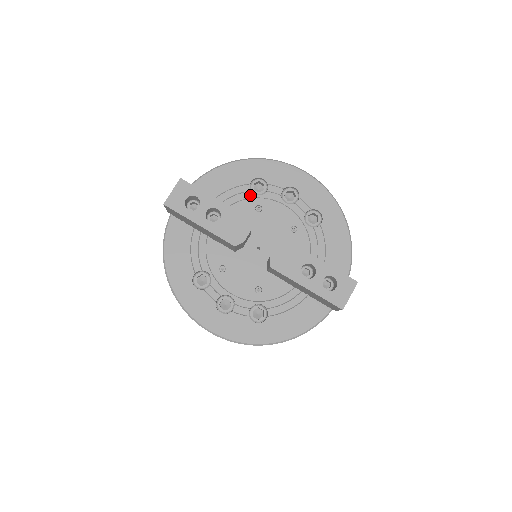
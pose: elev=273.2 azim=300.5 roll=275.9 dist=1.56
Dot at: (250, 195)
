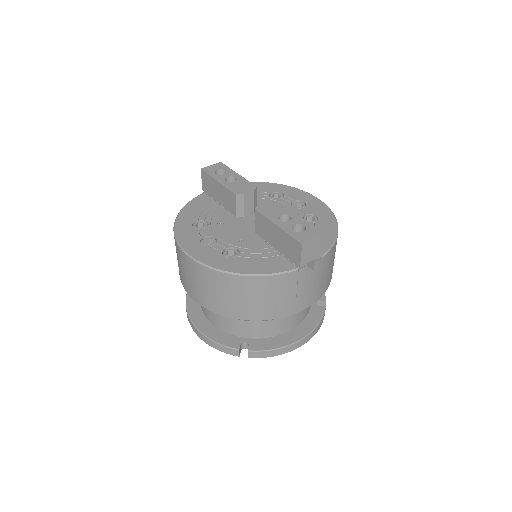
Dot at: (267, 197)
